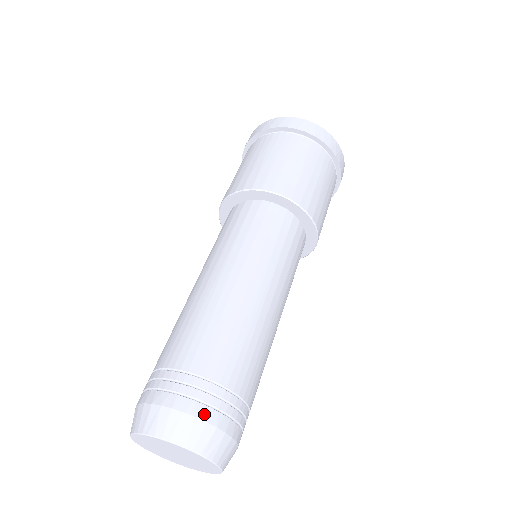
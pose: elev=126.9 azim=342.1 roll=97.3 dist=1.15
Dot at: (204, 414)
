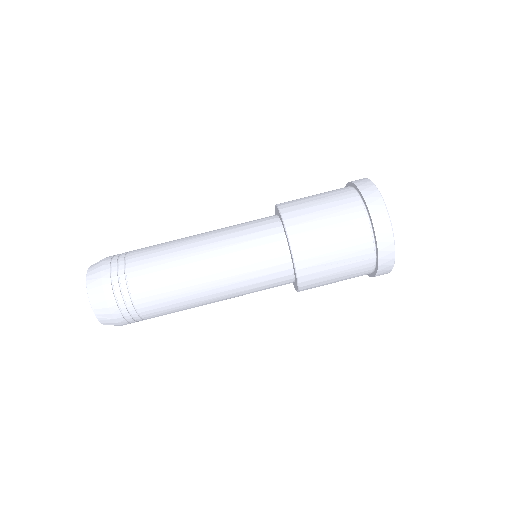
Dot at: (111, 304)
